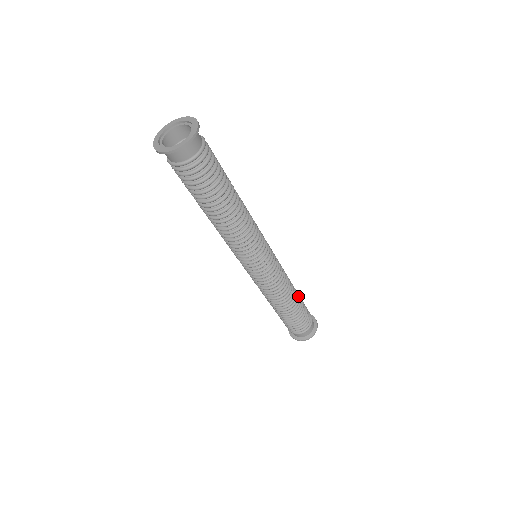
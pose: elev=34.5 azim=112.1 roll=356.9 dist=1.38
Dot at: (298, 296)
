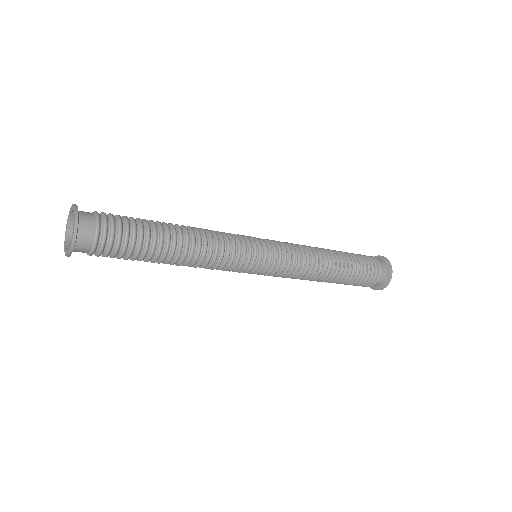
Dot at: (341, 262)
